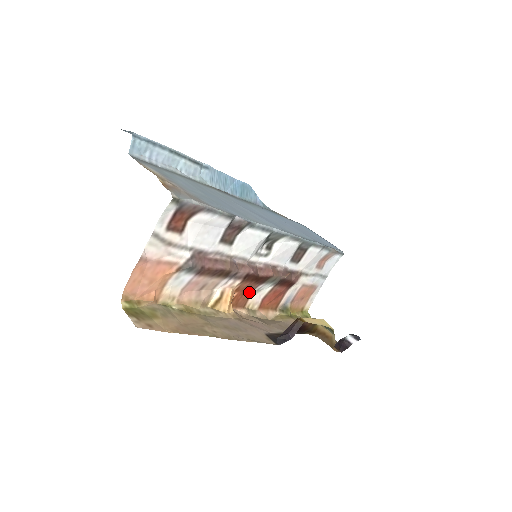
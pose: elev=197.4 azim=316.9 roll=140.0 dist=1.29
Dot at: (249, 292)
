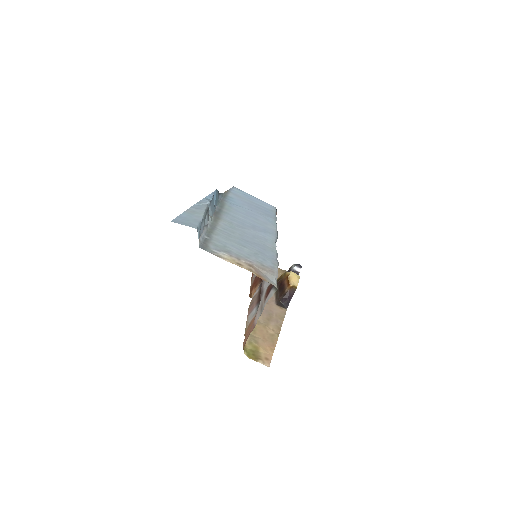
Dot at: (254, 280)
